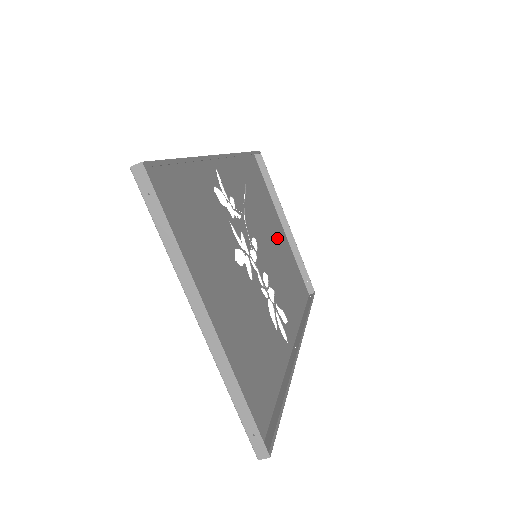
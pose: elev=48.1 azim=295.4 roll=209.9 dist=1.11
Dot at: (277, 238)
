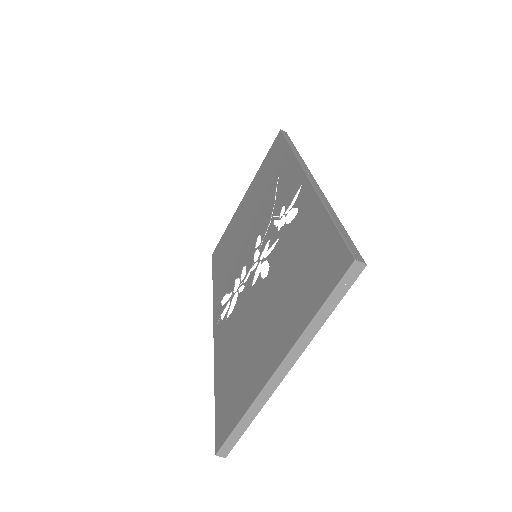
Dot at: (245, 215)
